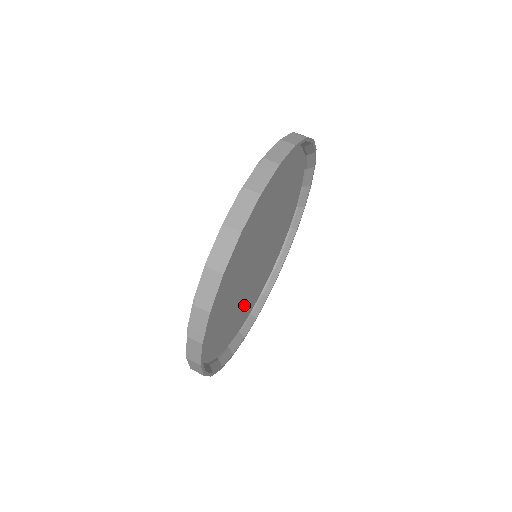
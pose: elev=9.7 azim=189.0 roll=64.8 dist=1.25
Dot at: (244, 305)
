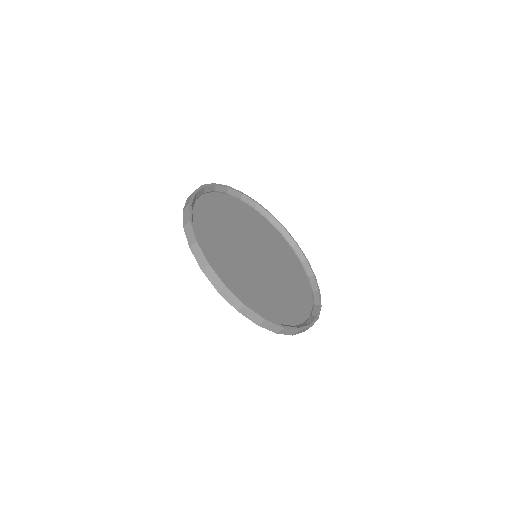
Dot at: (283, 296)
